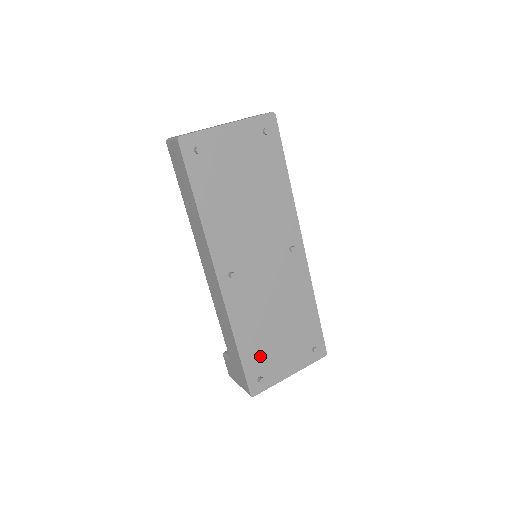
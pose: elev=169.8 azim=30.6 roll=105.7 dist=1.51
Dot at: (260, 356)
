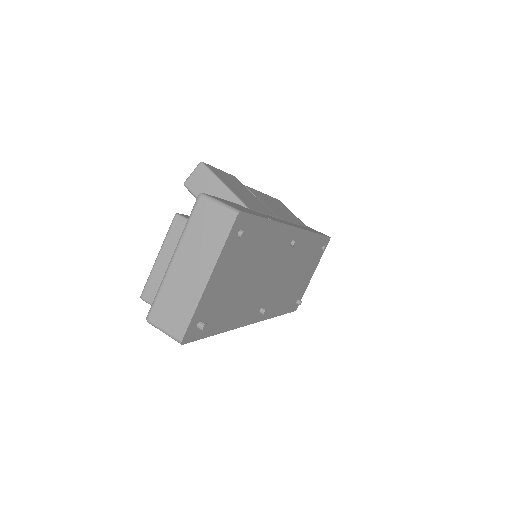
Dot at: (293, 297)
